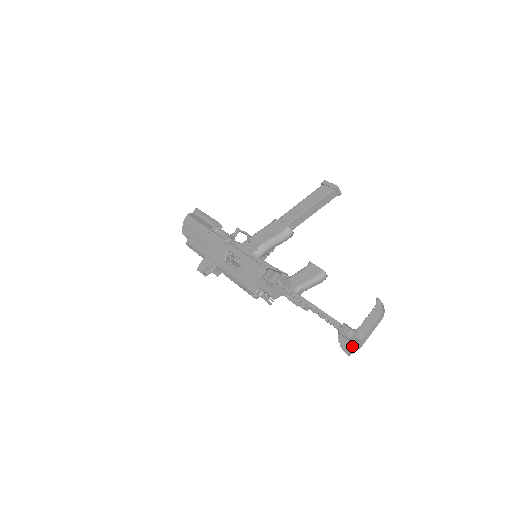
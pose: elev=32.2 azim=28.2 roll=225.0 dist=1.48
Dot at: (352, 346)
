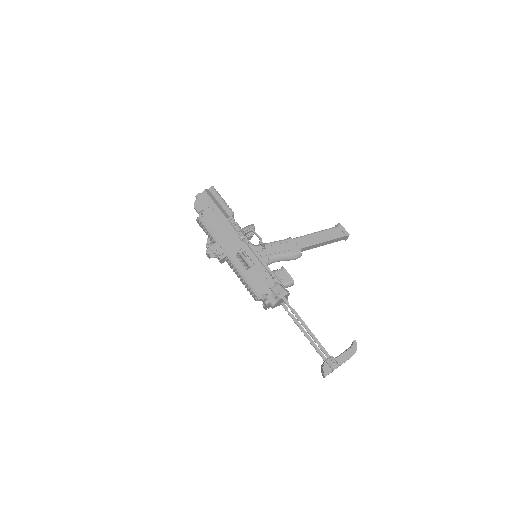
Dot at: occluded
